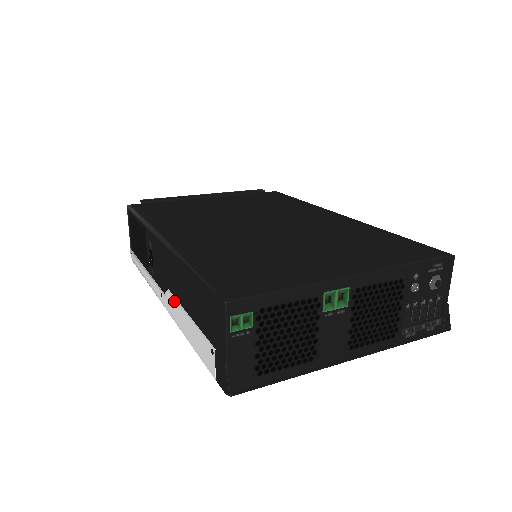
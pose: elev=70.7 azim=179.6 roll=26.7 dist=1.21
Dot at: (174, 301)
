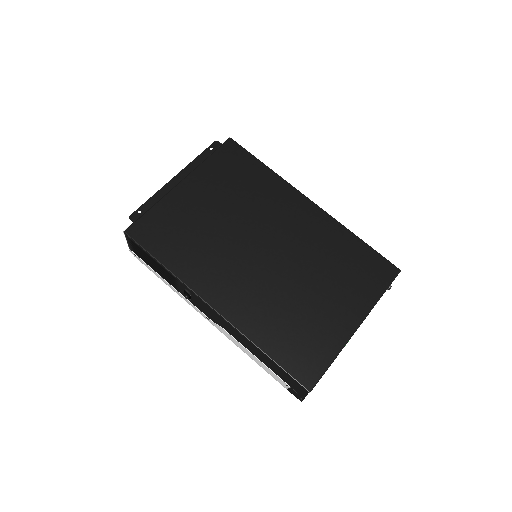
Dot at: (233, 338)
